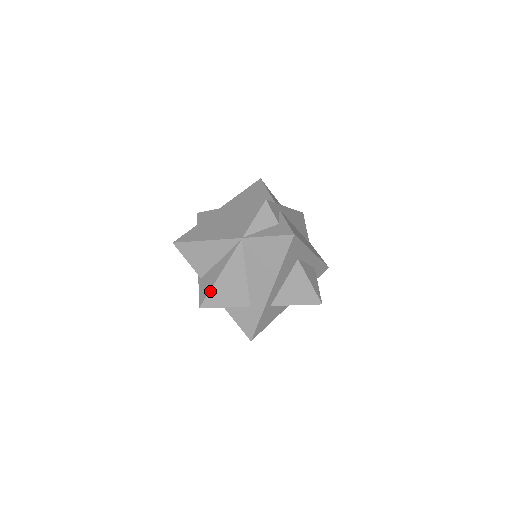
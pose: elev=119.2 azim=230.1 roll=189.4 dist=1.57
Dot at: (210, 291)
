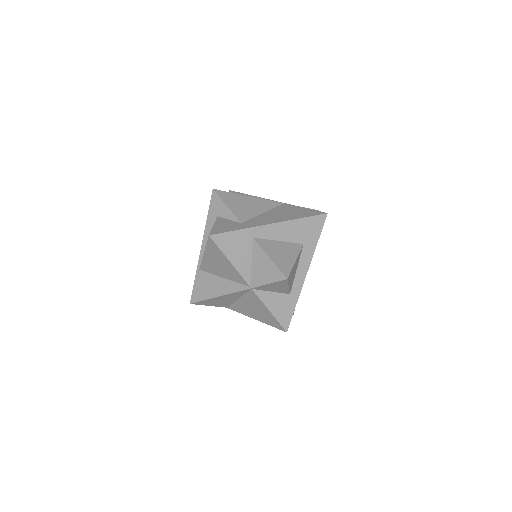
Dot at: (232, 193)
